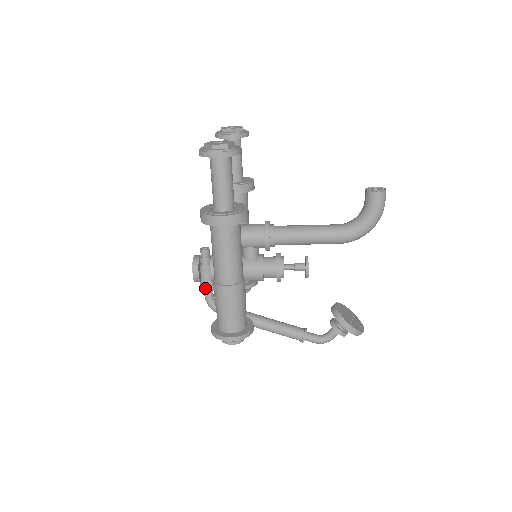
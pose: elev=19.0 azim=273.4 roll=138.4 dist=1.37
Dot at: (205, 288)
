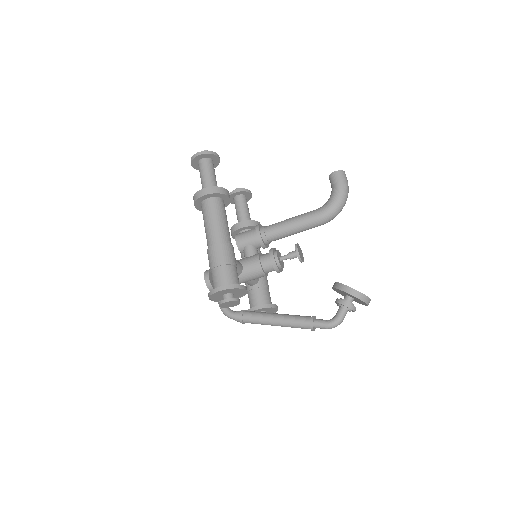
Dot at: occluded
